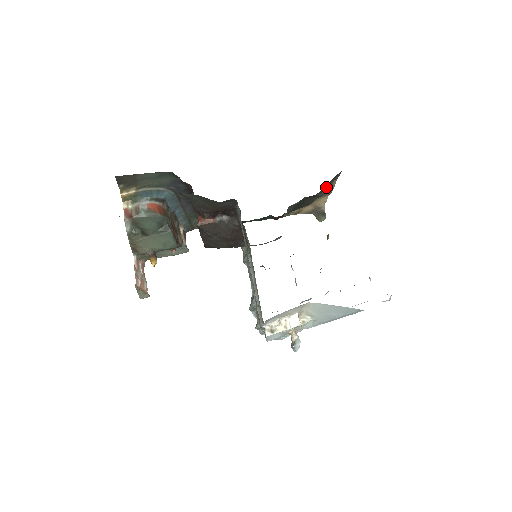
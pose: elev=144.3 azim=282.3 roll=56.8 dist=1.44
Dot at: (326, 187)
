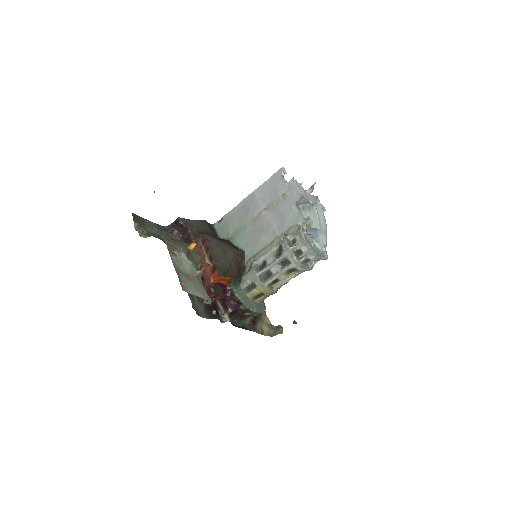
Dot at: occluded
